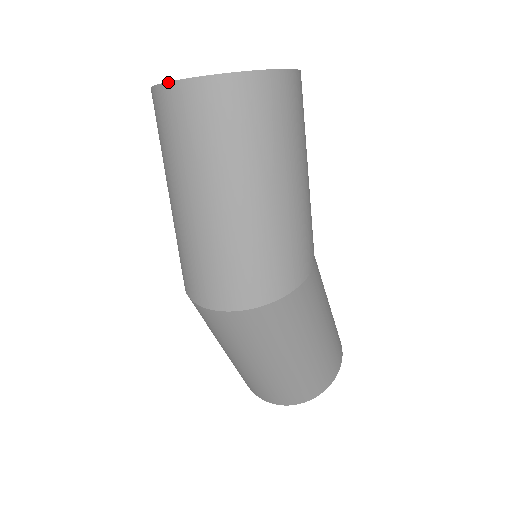
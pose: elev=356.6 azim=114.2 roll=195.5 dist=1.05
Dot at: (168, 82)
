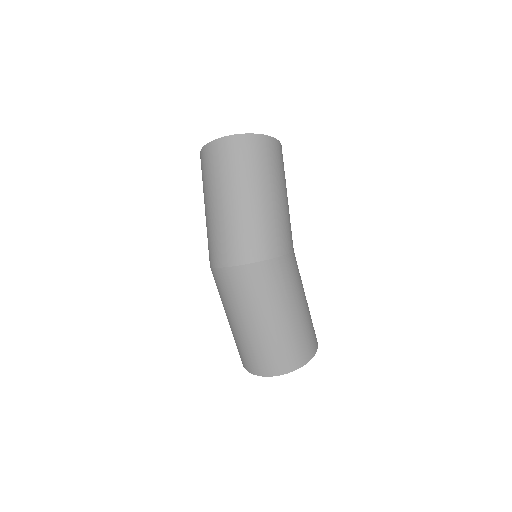
Dot at: (213, 140)
